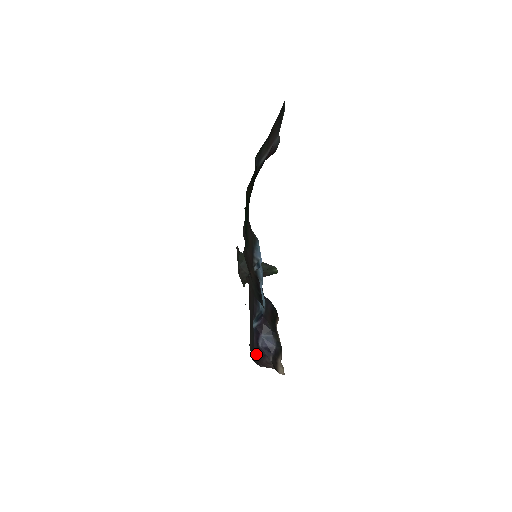
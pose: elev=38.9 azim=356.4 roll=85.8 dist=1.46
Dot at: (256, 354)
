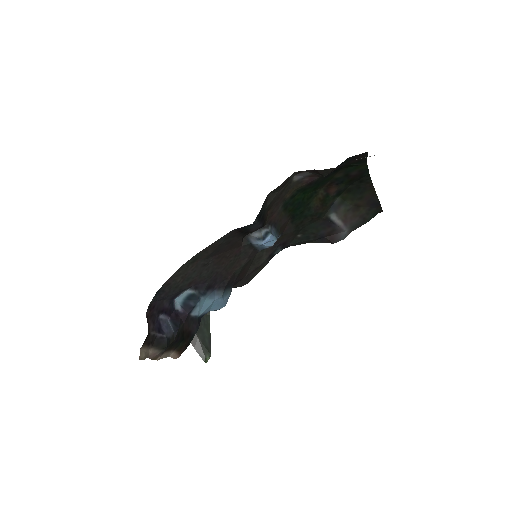
Dot at: (156, 306)
